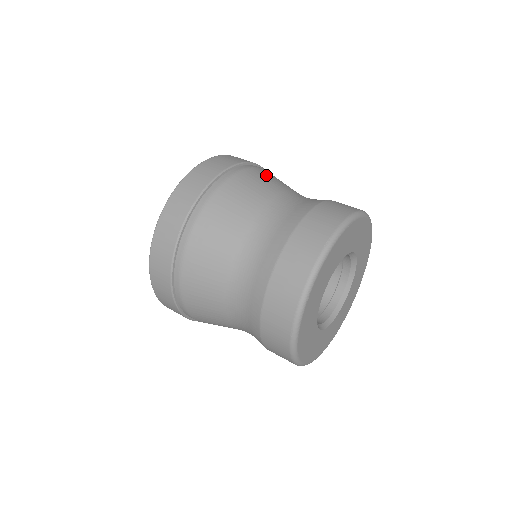
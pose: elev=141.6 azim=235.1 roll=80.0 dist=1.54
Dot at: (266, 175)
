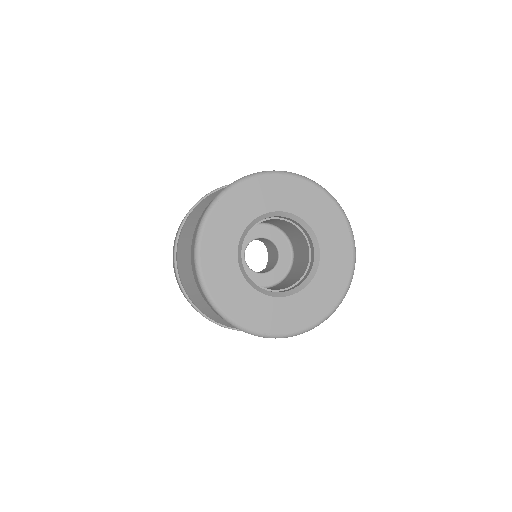
Dot at: (218, 193)
